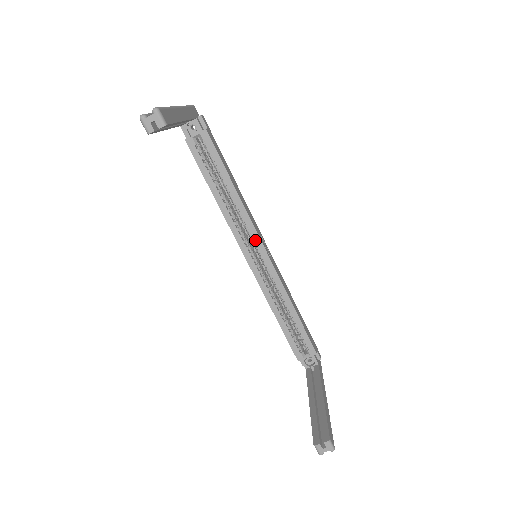
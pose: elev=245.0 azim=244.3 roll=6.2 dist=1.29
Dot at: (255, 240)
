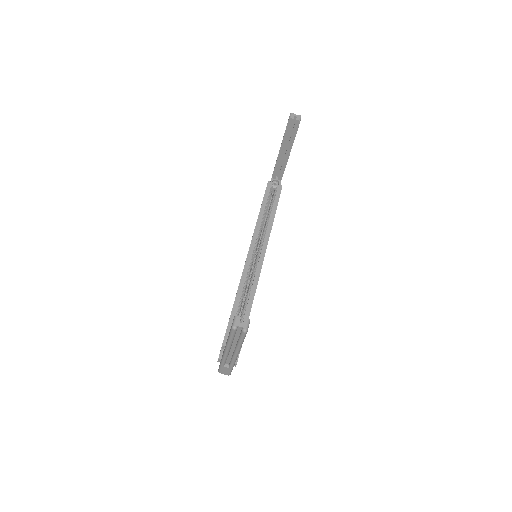
Dot at: (262, 249)
